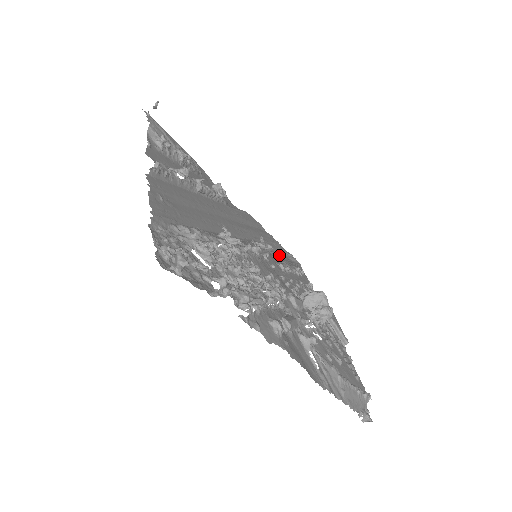
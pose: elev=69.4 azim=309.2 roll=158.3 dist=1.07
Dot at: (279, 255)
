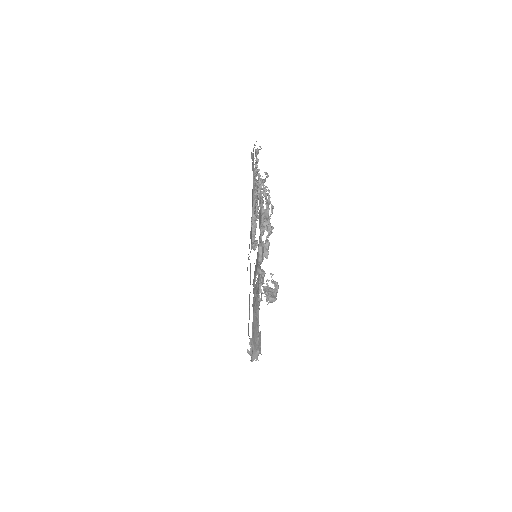
Dot at: occluded
